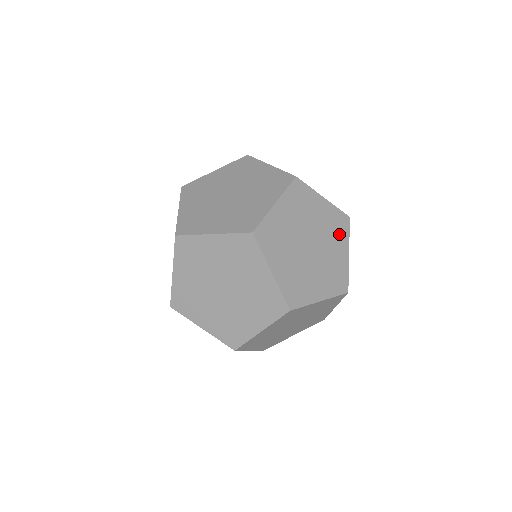
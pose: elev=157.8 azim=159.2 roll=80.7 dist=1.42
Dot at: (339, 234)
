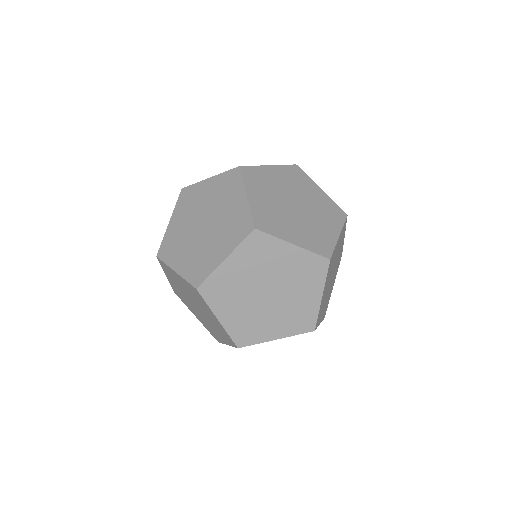
Dot at: (331, 218)
